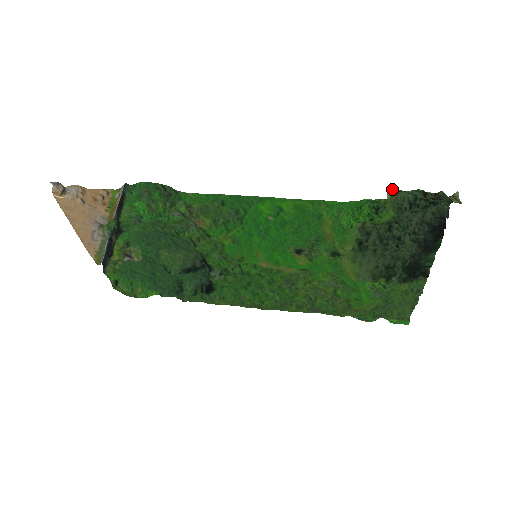
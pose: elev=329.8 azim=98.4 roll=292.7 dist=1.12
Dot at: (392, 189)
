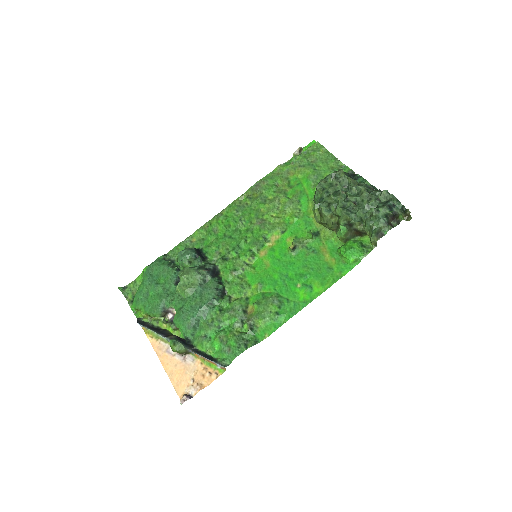
Dot at: (373, 235)
